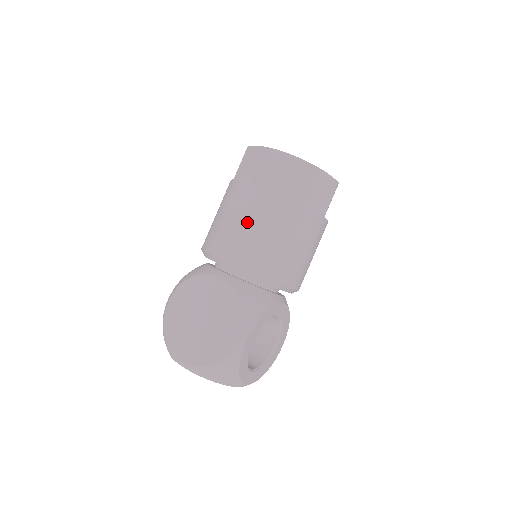
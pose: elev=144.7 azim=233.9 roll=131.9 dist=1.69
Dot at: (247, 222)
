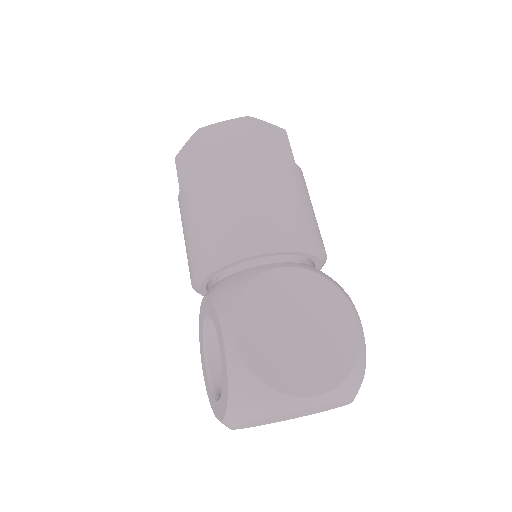
Dot at: (277, 192)
